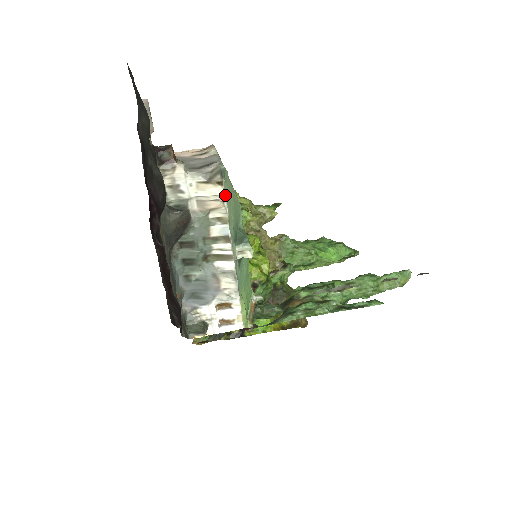
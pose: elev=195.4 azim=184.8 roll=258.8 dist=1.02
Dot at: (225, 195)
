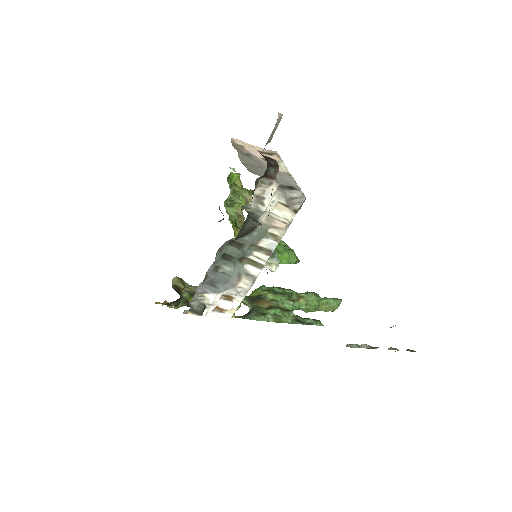
Dot at: occluded
